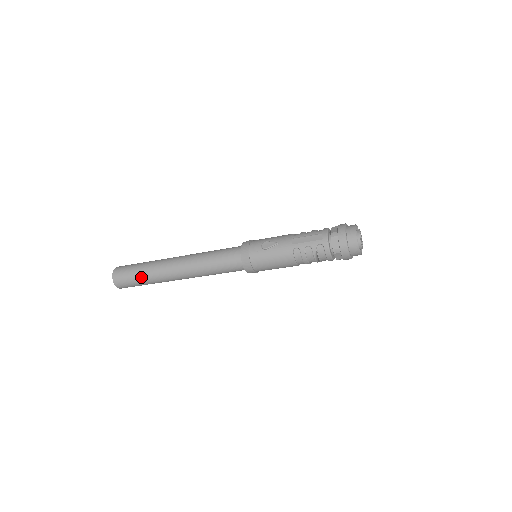
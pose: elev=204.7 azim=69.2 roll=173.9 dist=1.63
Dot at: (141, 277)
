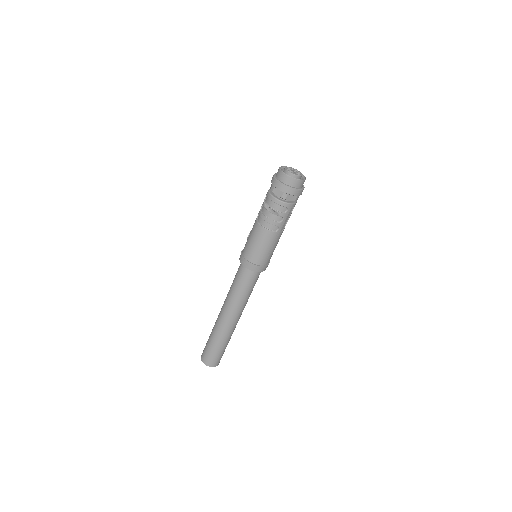
Dot at: (210, 338)
